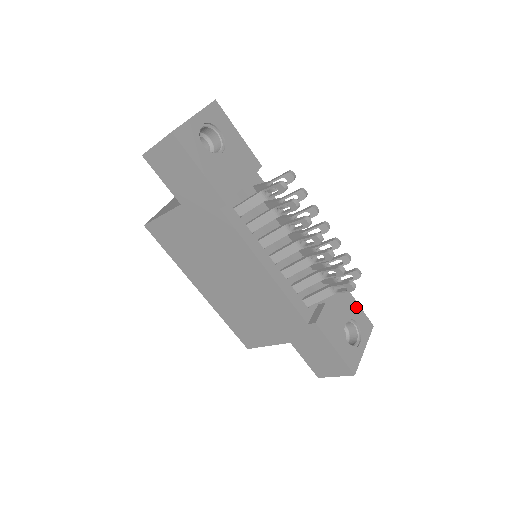
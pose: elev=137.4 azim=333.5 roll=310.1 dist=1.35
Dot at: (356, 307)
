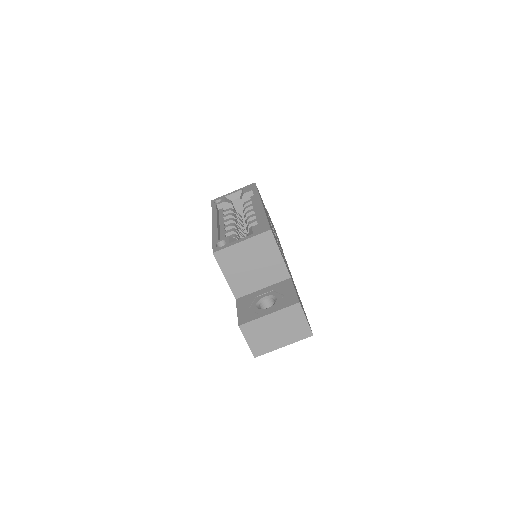
Dot at: occluded
